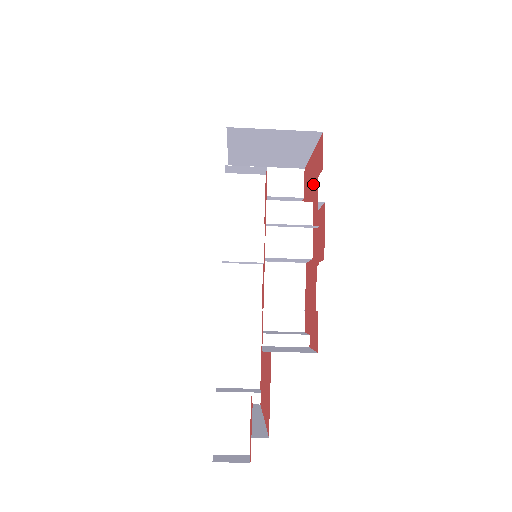
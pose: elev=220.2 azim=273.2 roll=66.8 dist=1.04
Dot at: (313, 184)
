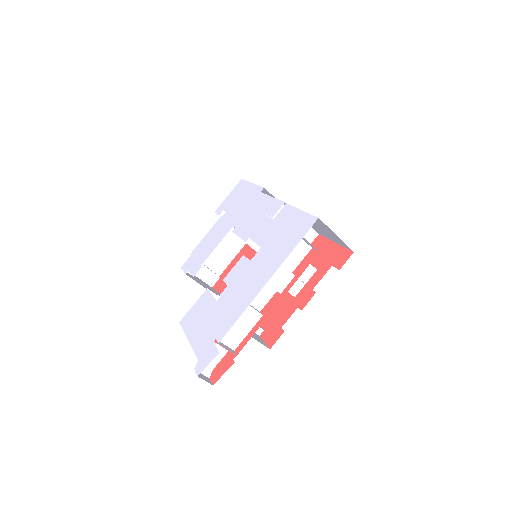
Dot at: (324, 260)
